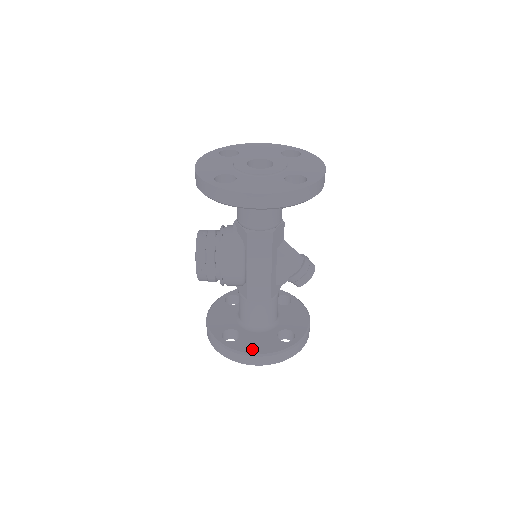
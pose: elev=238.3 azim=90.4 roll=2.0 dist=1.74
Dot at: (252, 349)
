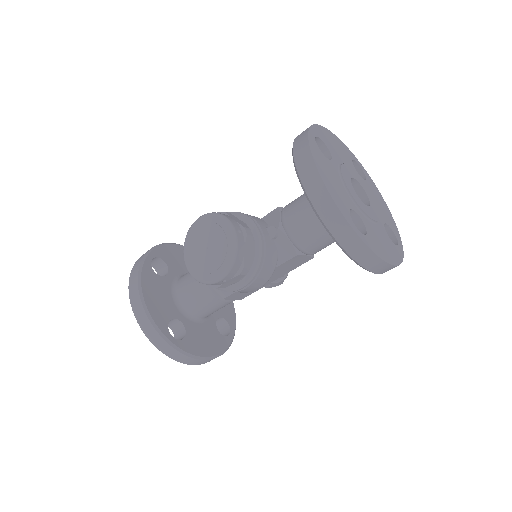
Dot at: (203, 350)
